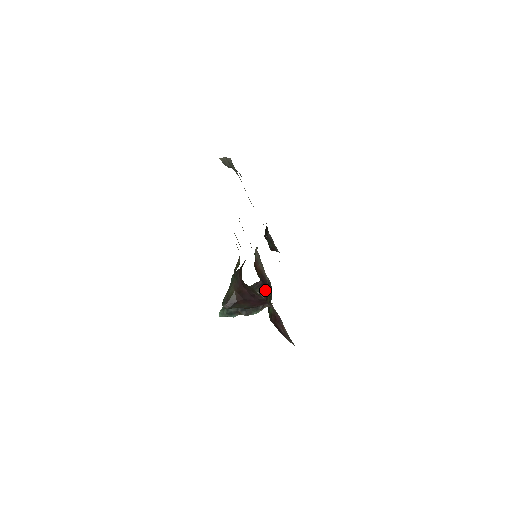
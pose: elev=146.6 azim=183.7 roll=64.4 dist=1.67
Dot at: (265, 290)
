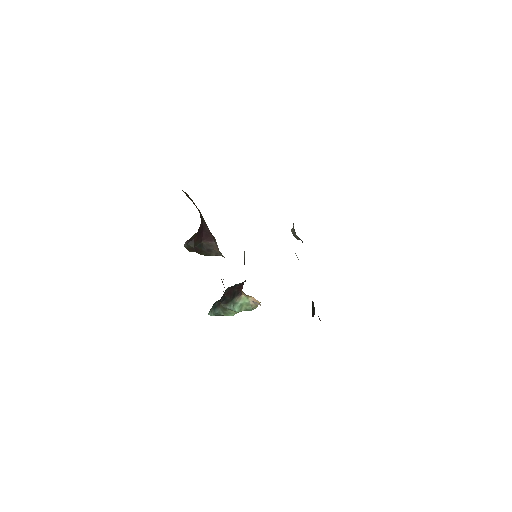
Dot at: occluded
